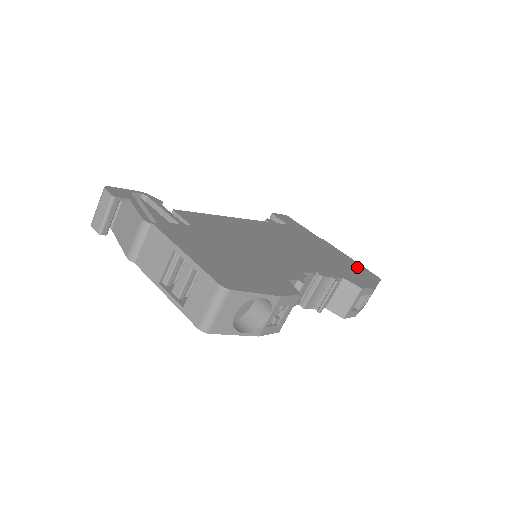
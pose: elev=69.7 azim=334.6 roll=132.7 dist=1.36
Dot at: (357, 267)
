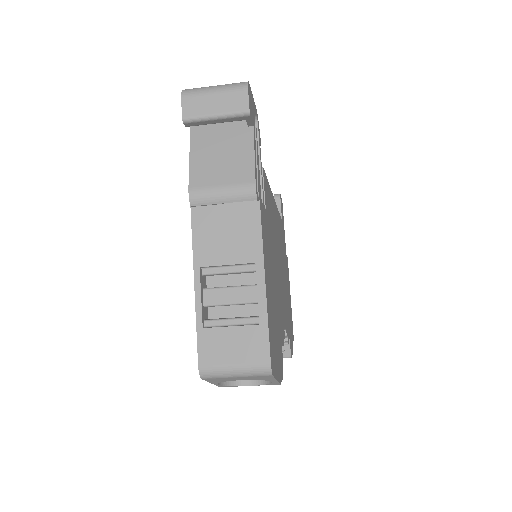
Dot at: (291, 315)
